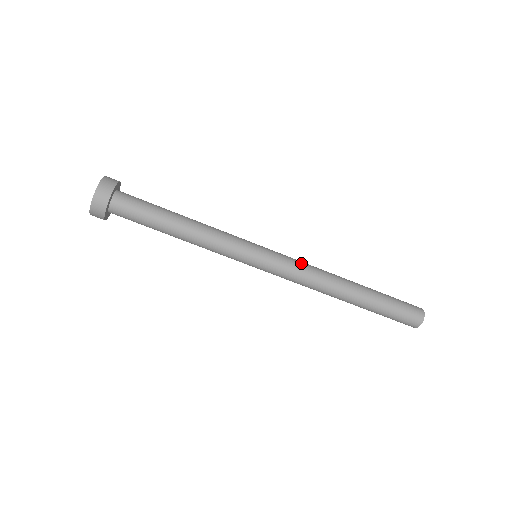
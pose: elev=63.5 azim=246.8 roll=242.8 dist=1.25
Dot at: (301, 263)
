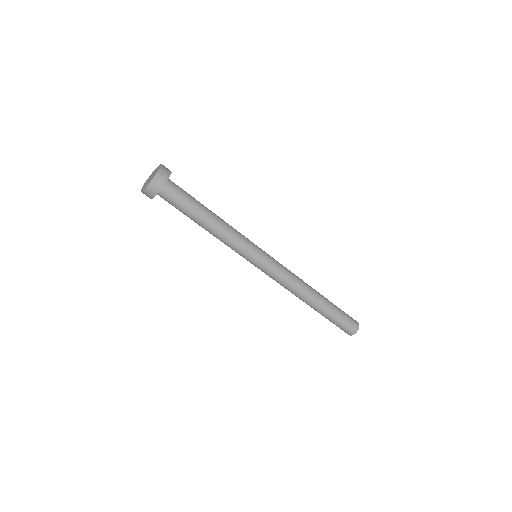
Dot at: (287, 273)
